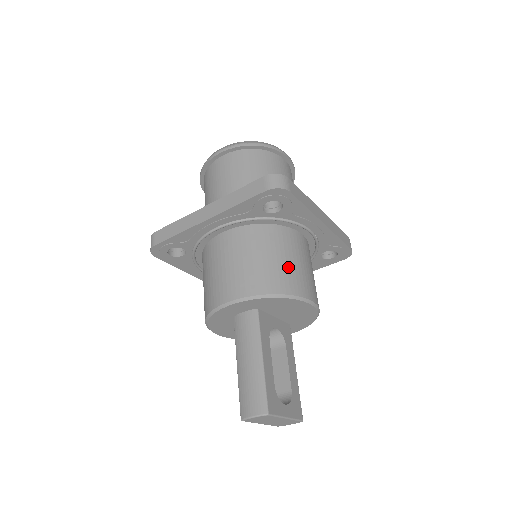
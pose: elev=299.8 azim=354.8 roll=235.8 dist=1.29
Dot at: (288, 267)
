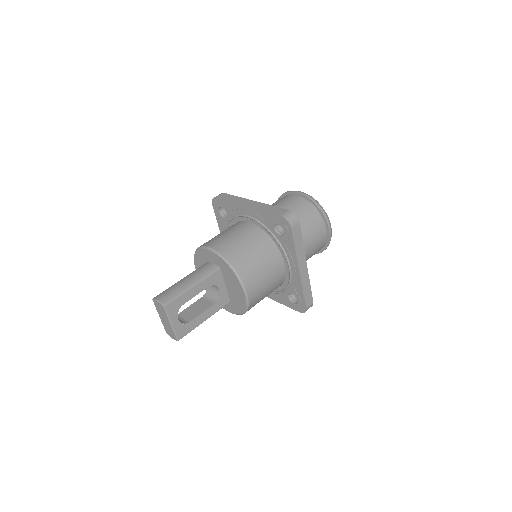
Dot at: (255, 265)
